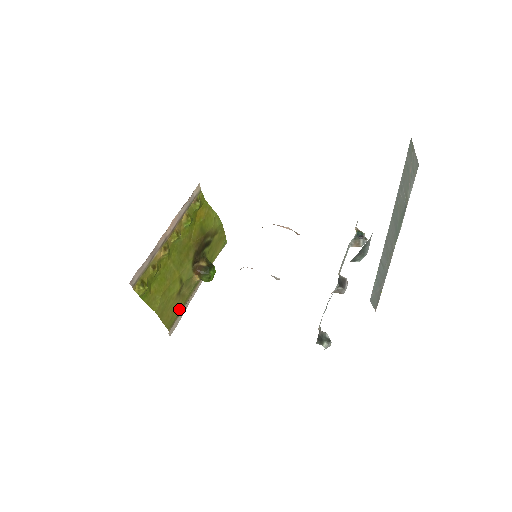
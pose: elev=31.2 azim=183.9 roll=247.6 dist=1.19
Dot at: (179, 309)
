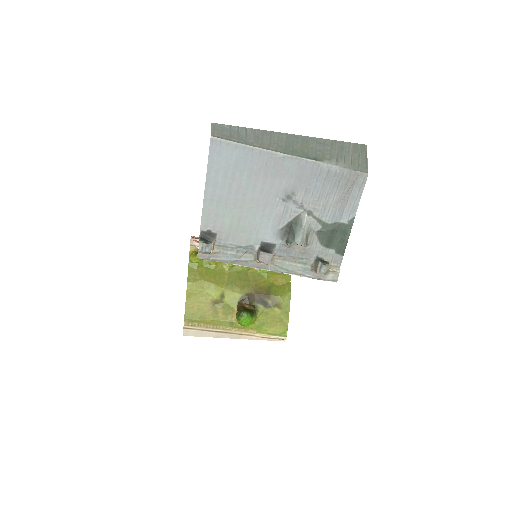
Dot at: (205, 319)
